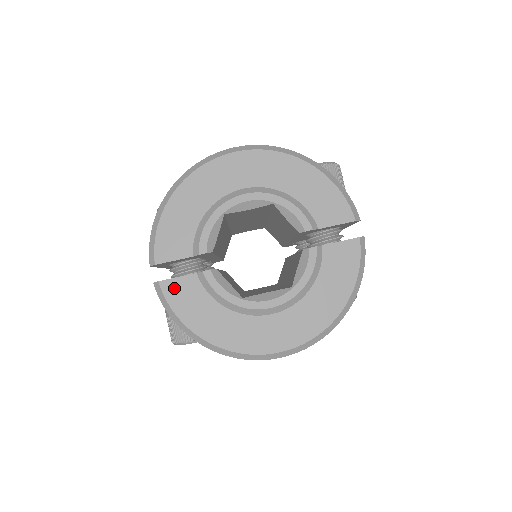
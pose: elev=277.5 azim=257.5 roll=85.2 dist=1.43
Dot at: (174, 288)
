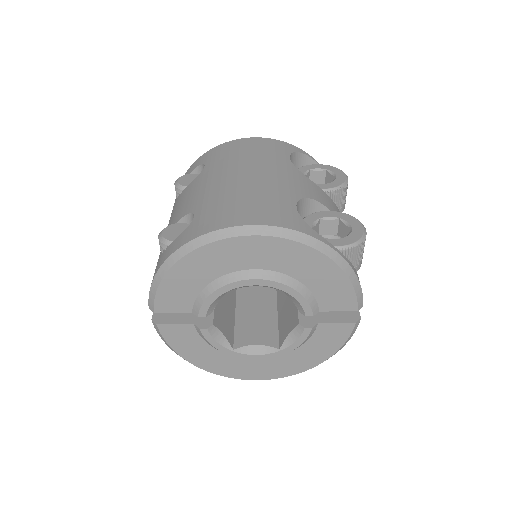
Dot at: (171, 331)
